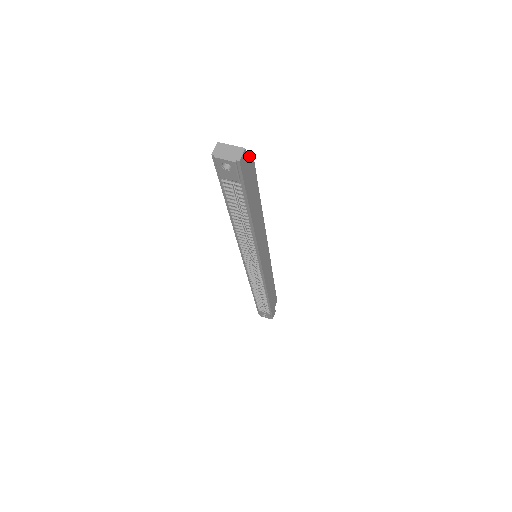
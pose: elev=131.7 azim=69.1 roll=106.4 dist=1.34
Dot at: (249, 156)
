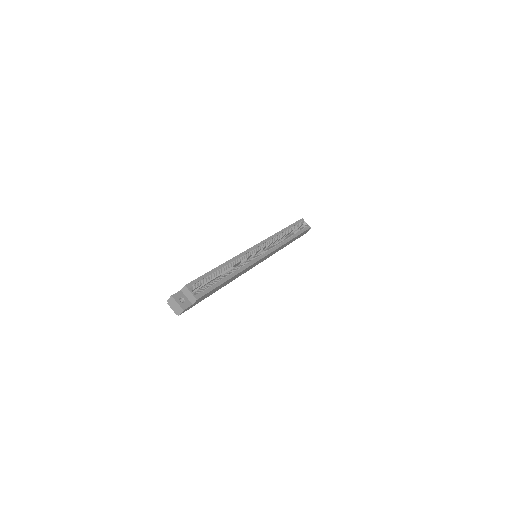
Dot at: (194, 301)
